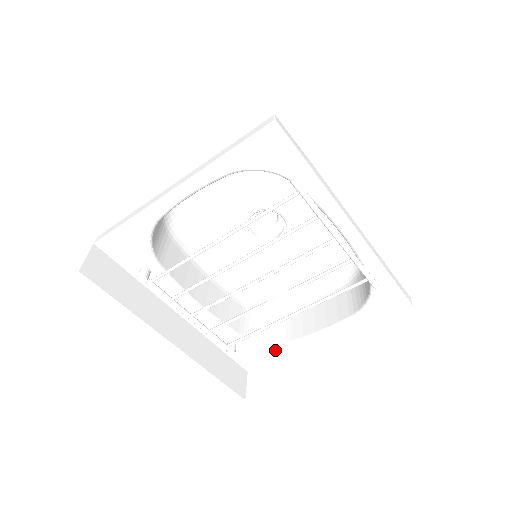
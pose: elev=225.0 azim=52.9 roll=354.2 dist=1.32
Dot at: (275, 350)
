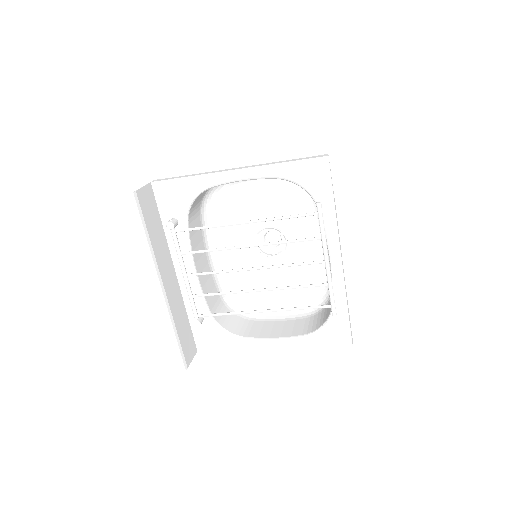
Dot at: (231, 339)
